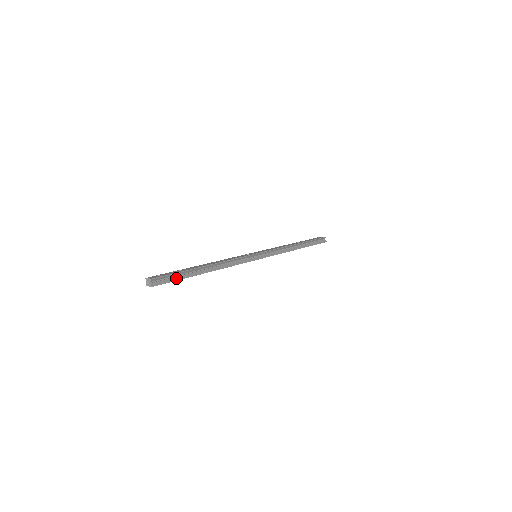
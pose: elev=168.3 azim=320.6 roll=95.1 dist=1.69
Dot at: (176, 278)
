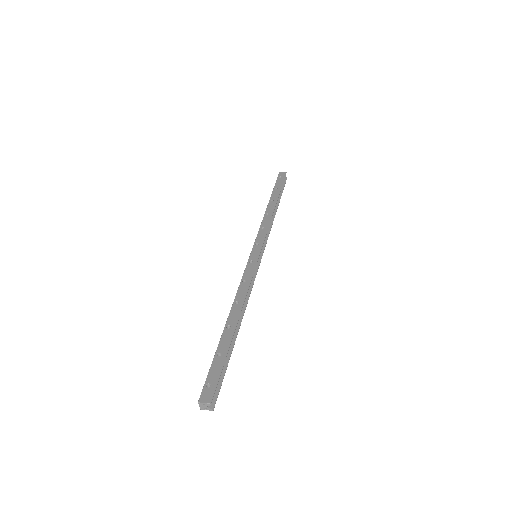
Dot at: (223, 370)
